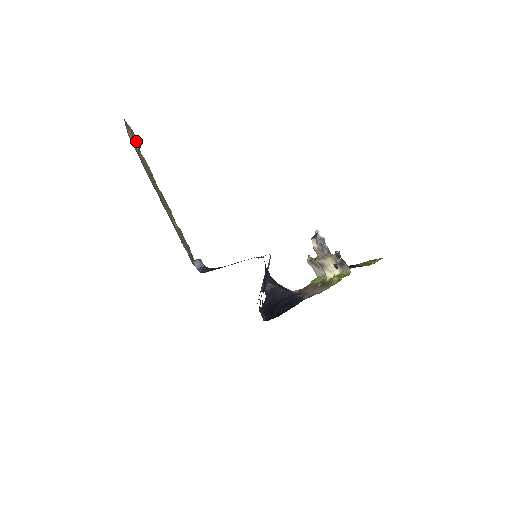
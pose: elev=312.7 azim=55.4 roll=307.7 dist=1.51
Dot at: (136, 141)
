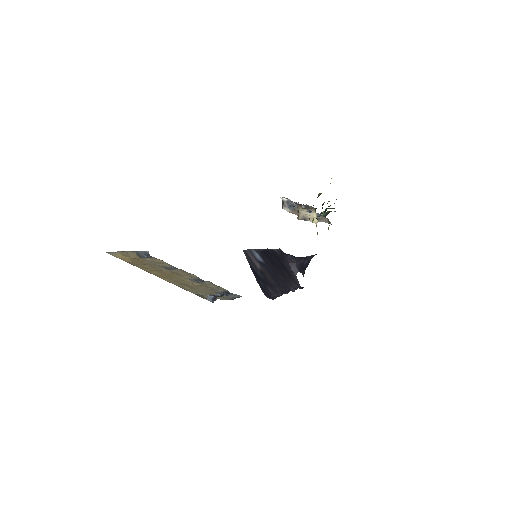
Dot at: (138, 254)
